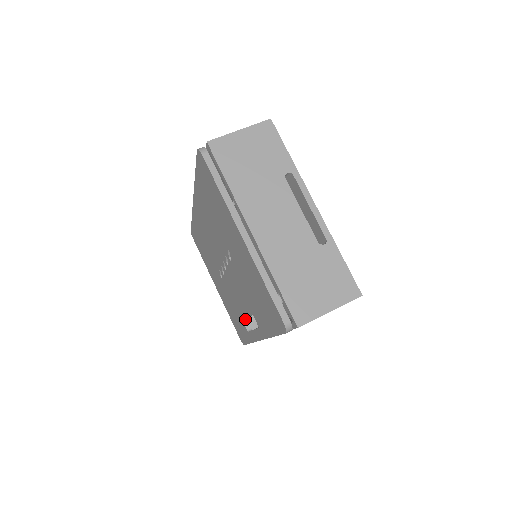
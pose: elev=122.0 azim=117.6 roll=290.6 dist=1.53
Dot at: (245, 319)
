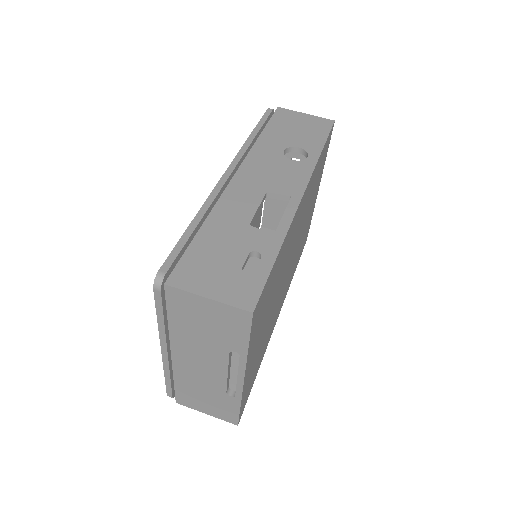
Dot at: occluded
